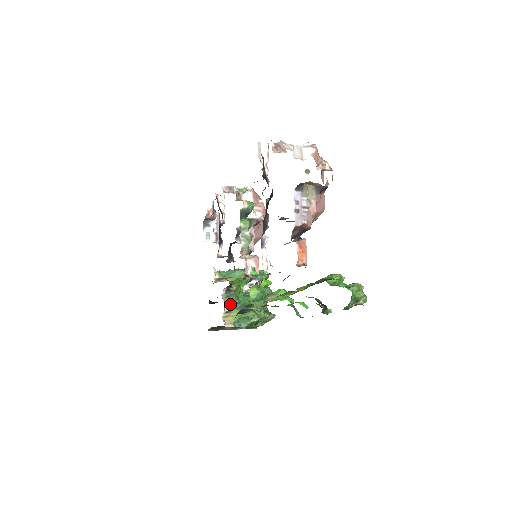
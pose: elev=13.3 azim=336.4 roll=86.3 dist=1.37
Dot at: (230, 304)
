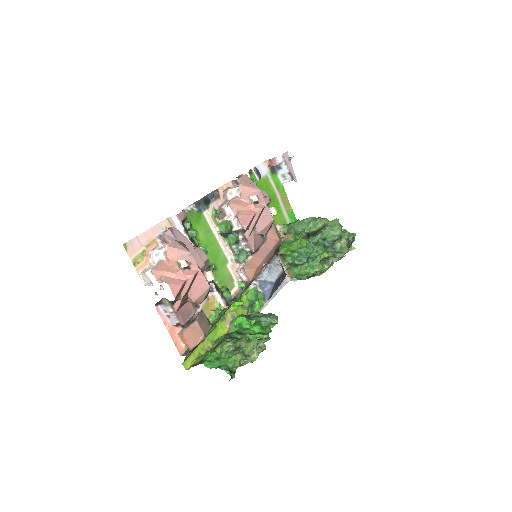
Dot at: (284, 266)
